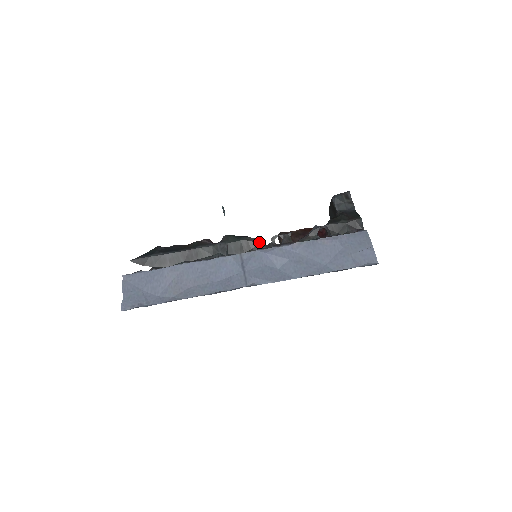
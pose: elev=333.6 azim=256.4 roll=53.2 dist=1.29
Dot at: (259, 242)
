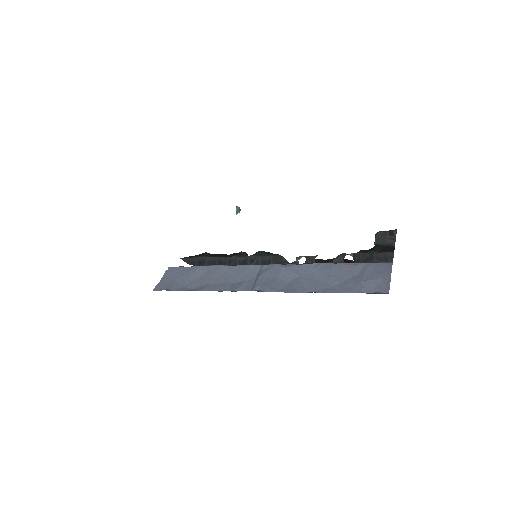
Dot at: (284, 259)
